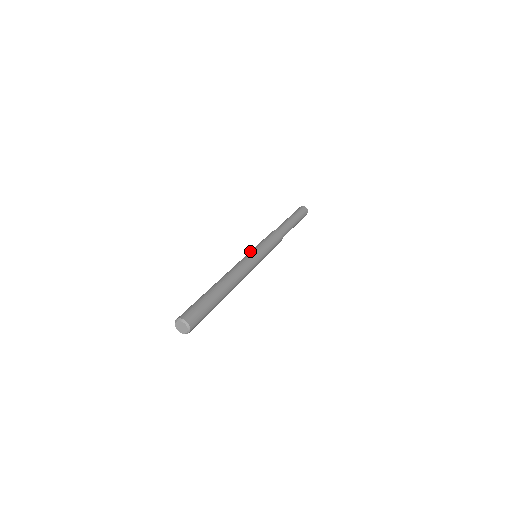
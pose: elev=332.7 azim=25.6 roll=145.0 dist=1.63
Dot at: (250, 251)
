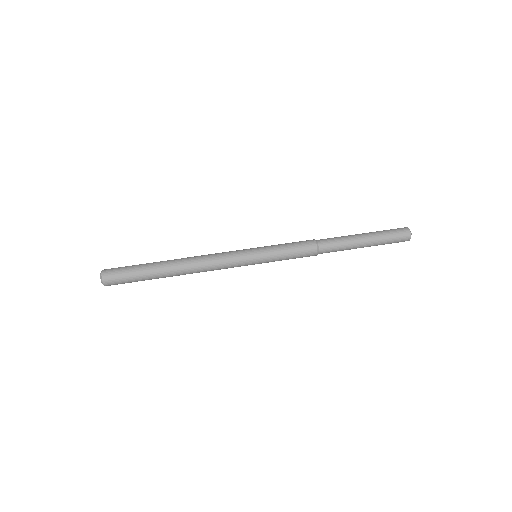
Dot at: (252, 249)
